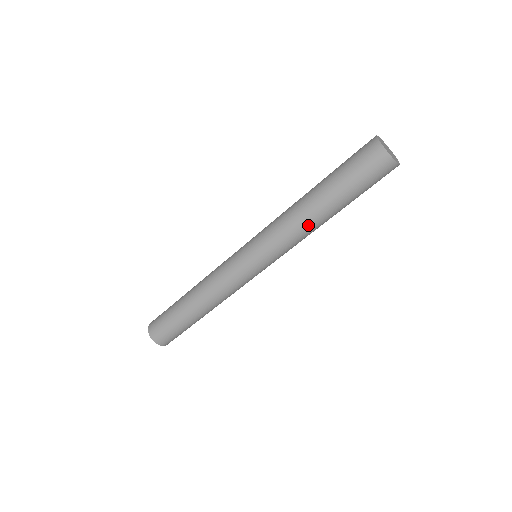
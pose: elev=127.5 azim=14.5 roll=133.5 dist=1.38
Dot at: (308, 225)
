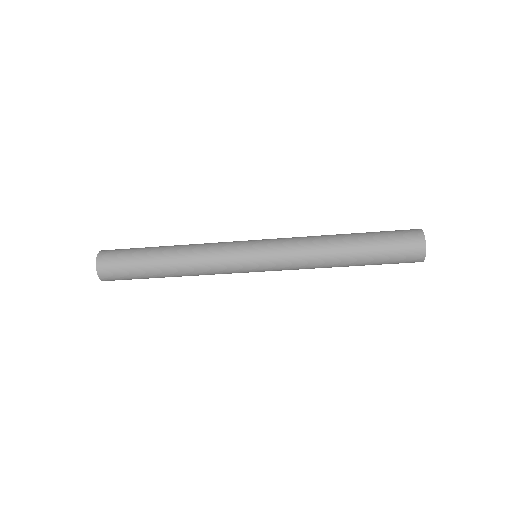
Dot at: occluded
